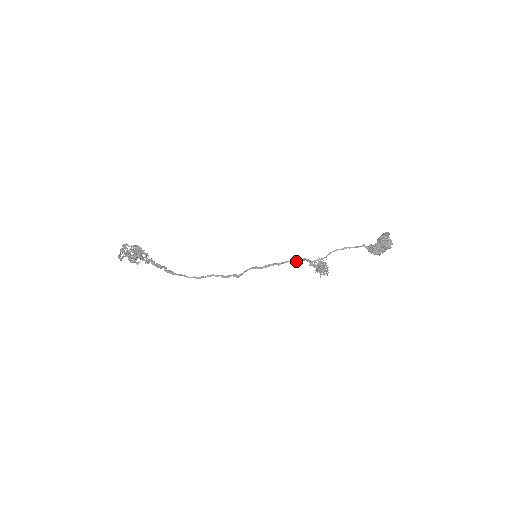
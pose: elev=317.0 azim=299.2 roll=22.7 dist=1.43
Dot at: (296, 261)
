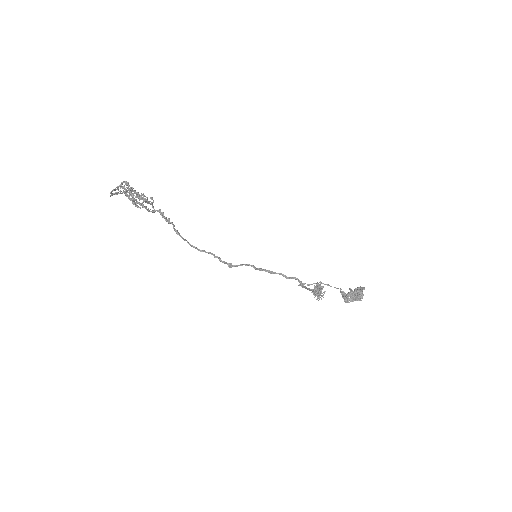
Dot at: (289, 277)
